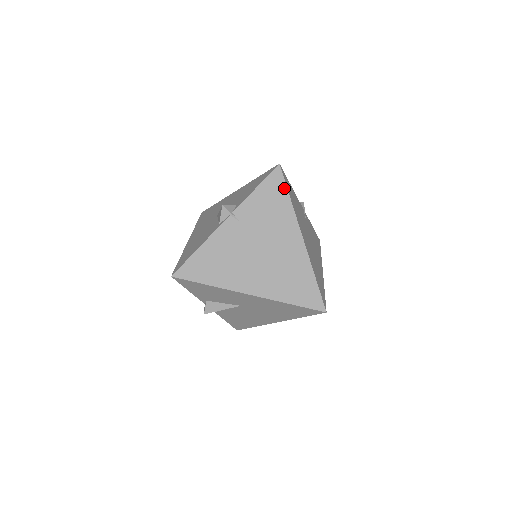
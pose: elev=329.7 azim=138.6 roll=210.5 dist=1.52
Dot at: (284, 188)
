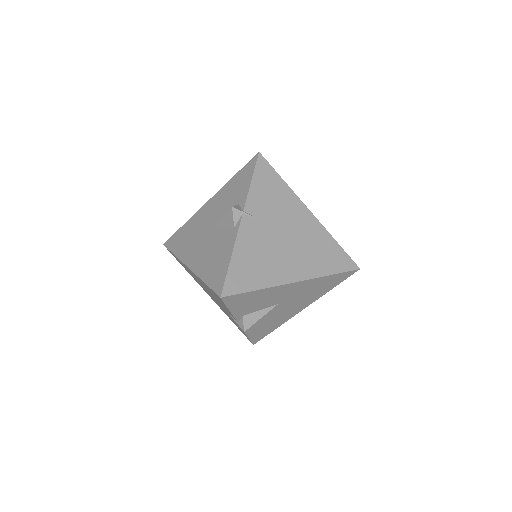
Dot at: (274, 173)
